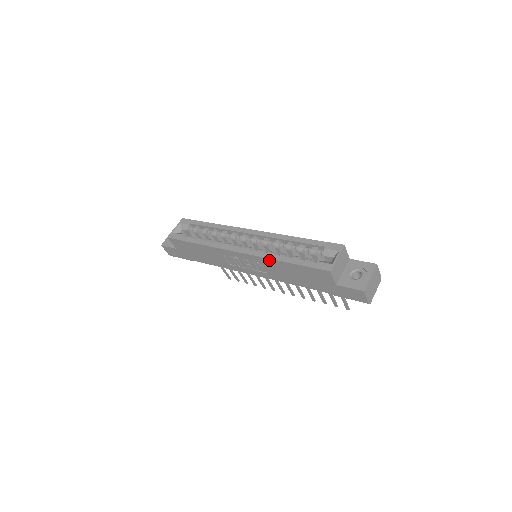
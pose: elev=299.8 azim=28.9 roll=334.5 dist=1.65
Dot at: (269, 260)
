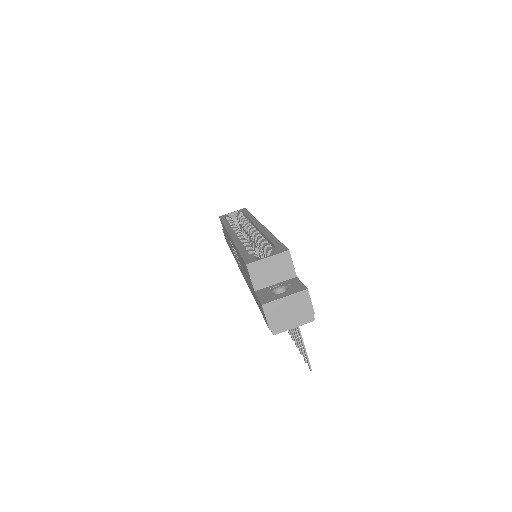
Dot at: occluded
